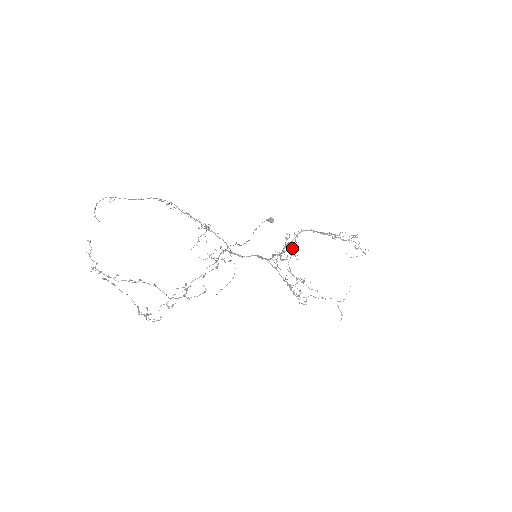
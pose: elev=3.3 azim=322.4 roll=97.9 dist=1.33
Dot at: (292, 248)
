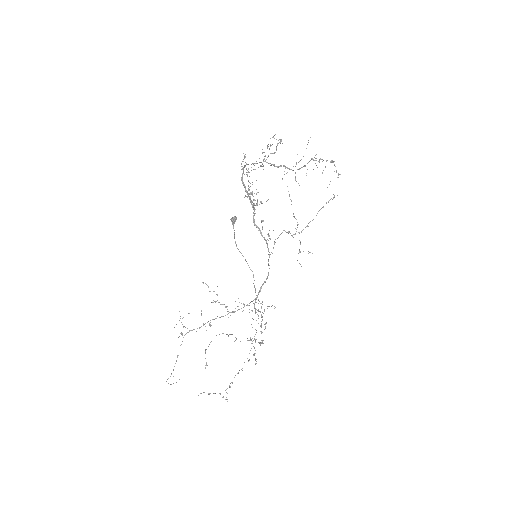
Dot at: (241, 164)
